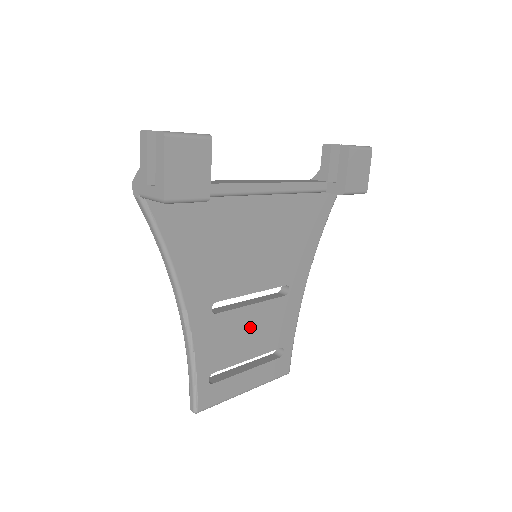
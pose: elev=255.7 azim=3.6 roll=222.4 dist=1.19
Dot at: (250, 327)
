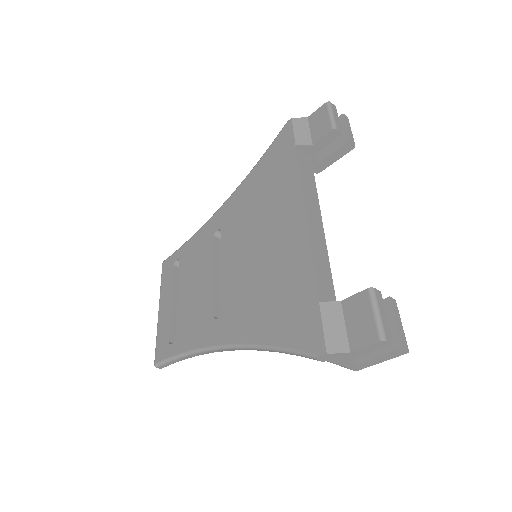
Dot at: occluded
